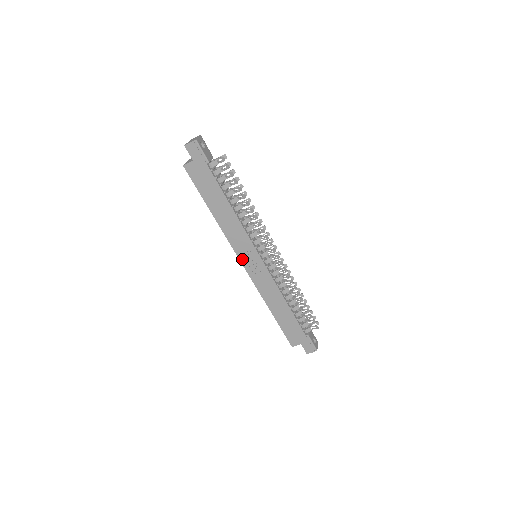
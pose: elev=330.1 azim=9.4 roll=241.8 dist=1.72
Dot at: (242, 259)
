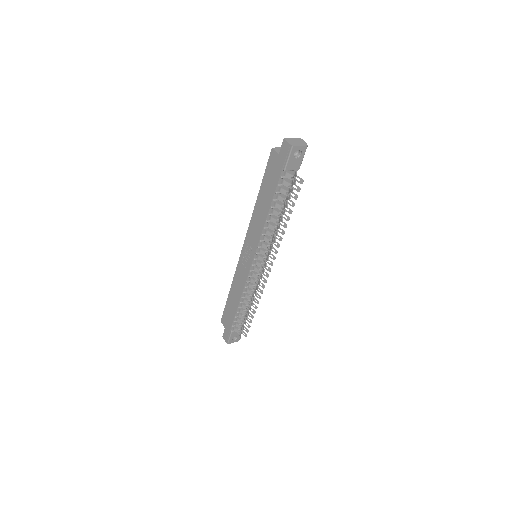
Dot at: (245, 245)
